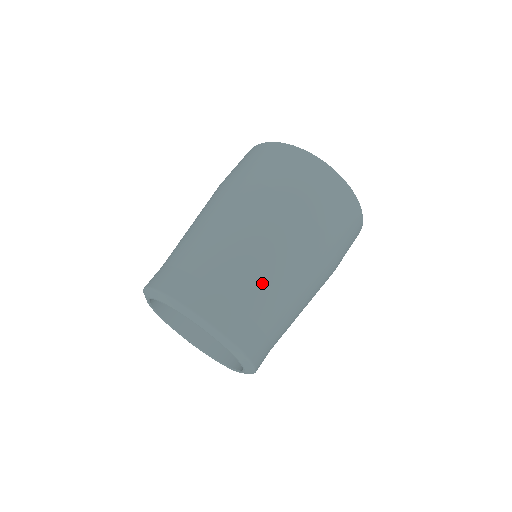
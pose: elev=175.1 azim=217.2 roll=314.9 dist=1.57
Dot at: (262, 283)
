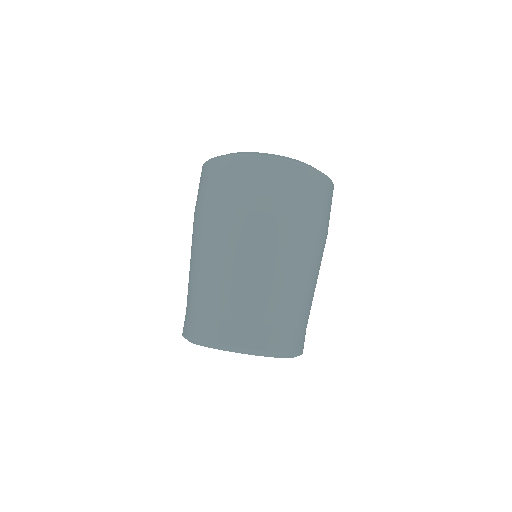
Dot at: (270, 294)
